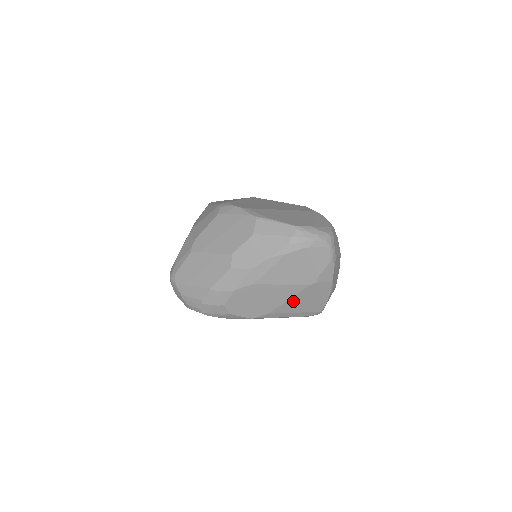
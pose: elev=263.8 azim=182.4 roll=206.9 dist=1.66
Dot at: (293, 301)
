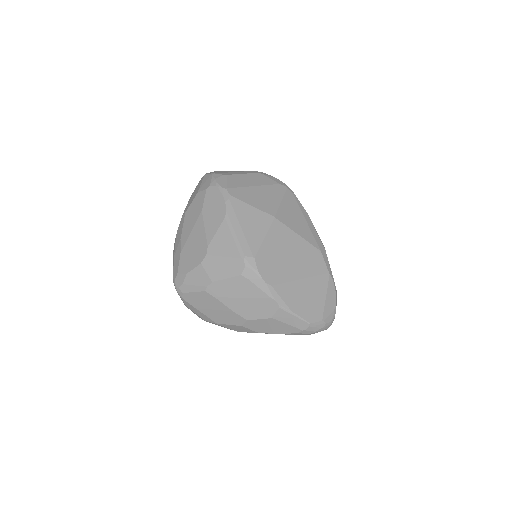
Dot at: occluded
